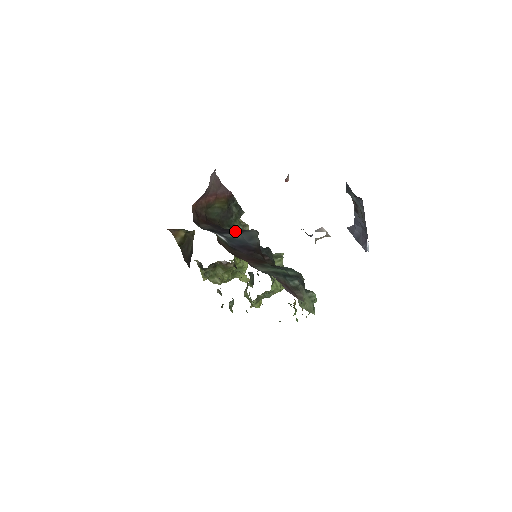
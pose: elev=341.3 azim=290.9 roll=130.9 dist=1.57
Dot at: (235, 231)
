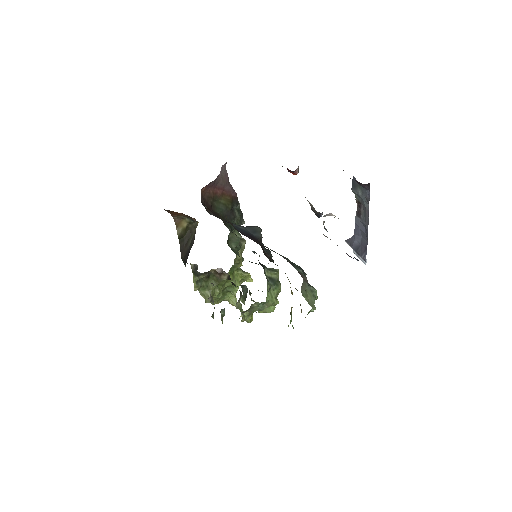
Dot at: (239, 225)
